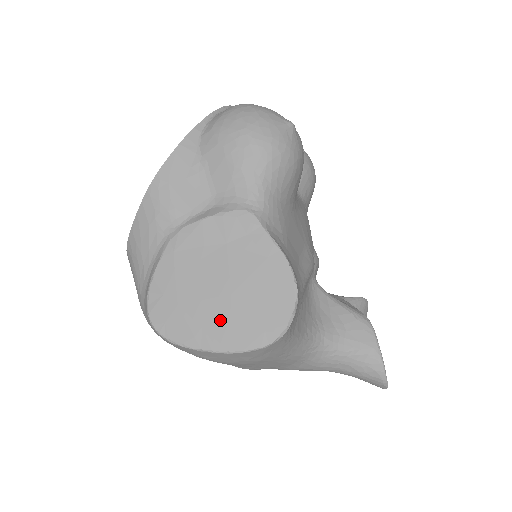
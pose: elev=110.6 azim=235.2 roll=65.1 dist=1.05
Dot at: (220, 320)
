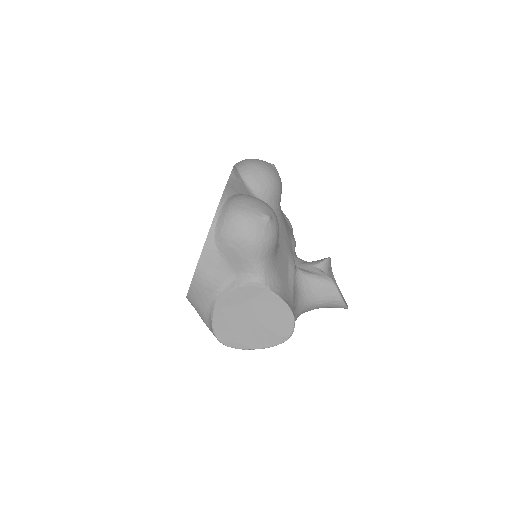
Dot at: (256, 336)
